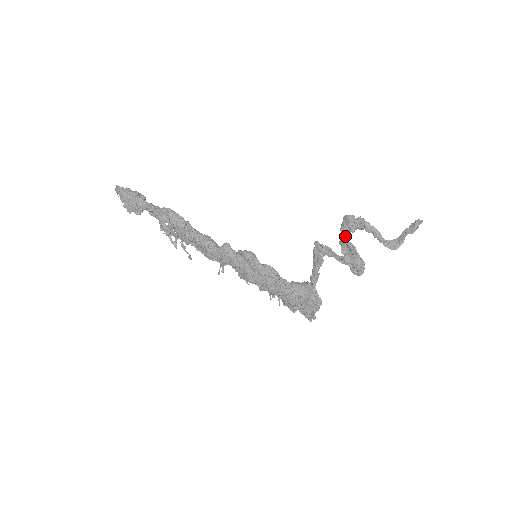
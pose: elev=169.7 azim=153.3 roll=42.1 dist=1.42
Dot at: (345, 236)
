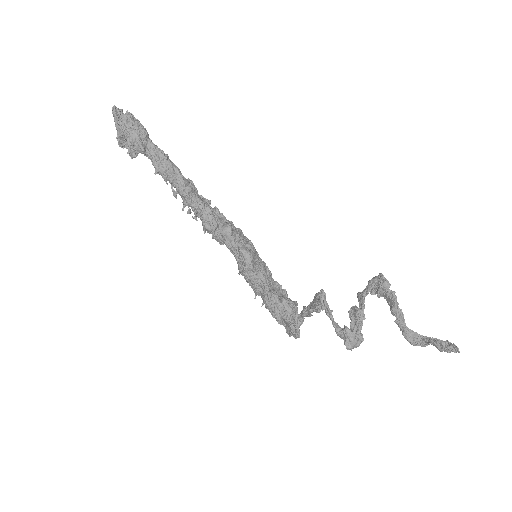
Dot at: (367, 294)
